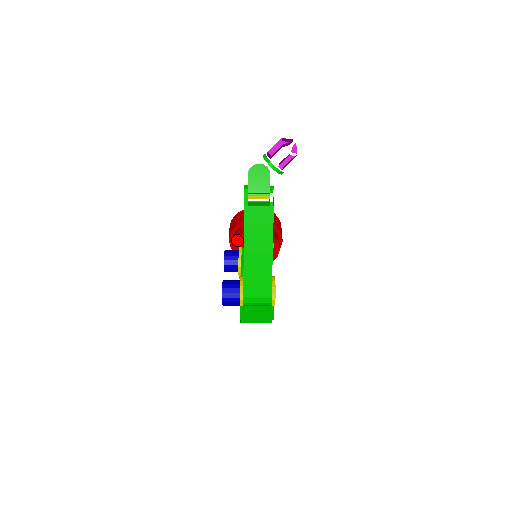
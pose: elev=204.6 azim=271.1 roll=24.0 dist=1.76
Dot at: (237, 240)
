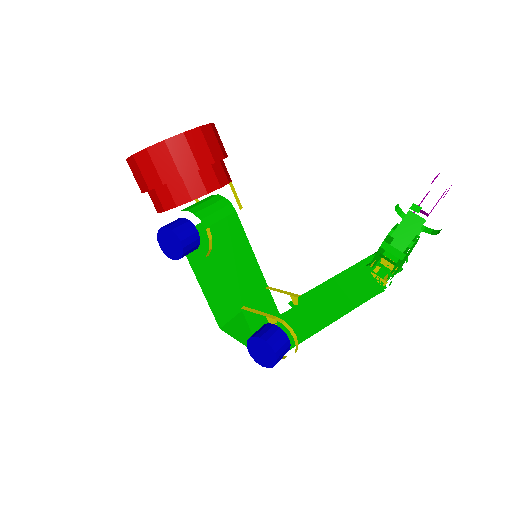
Dot at: (184, 203)
